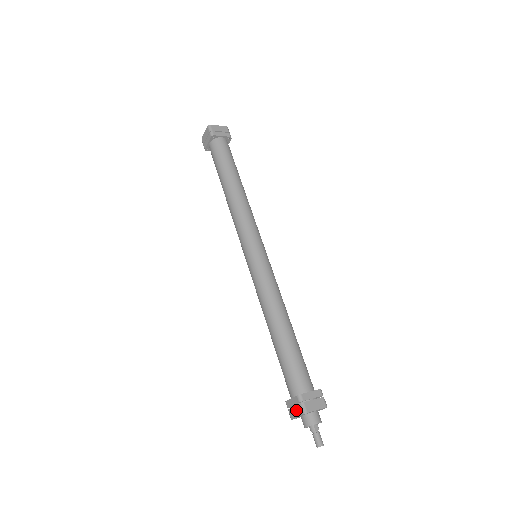
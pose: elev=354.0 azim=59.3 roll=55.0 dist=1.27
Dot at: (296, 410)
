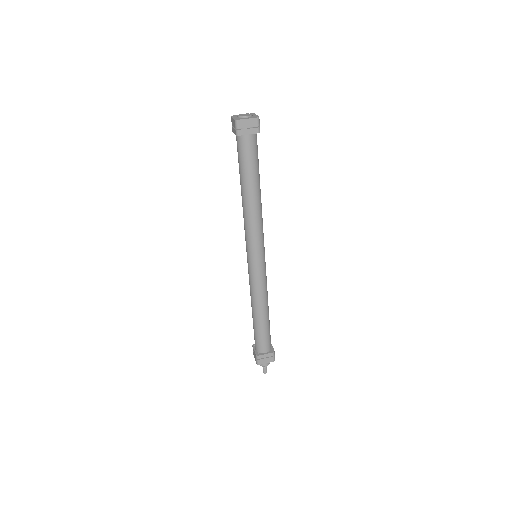
Dot at: (255, 357)
